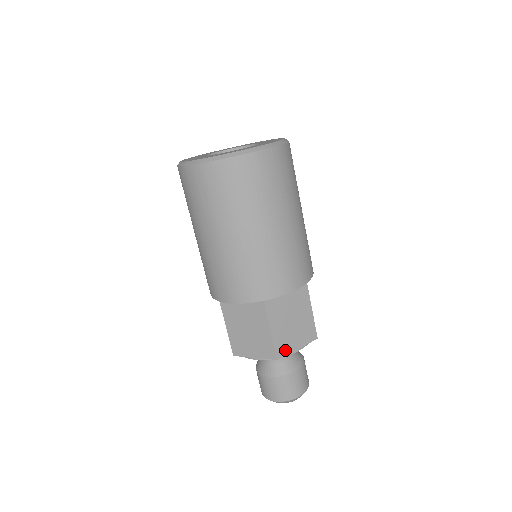
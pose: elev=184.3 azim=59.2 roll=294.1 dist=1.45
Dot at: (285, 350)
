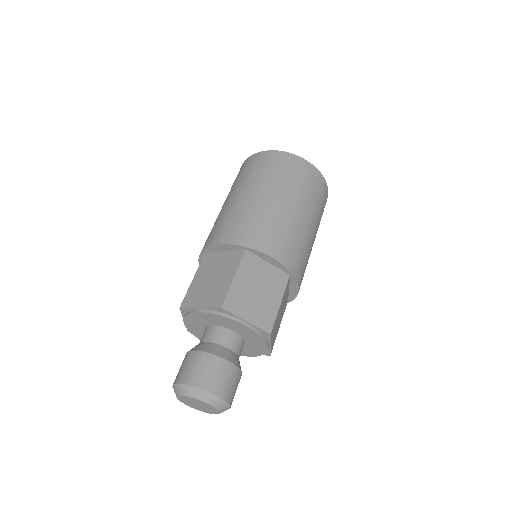
Dot at: (234, 308)
